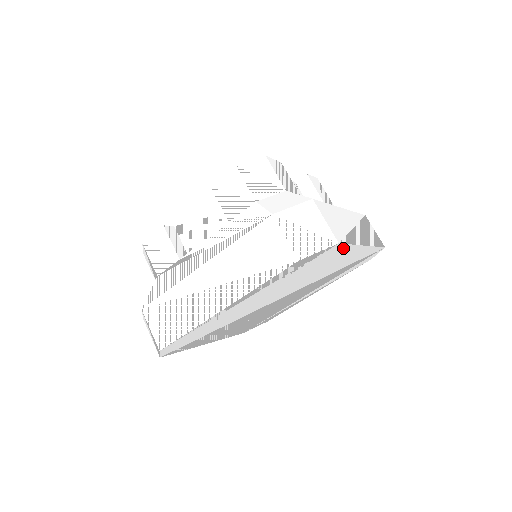
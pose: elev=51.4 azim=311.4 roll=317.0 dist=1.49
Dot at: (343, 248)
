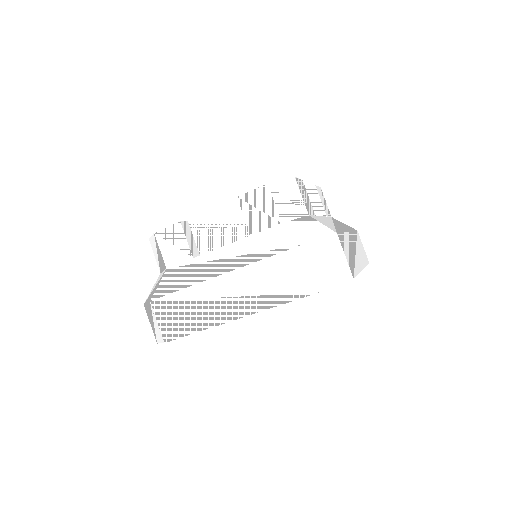
Dot at: occluded
